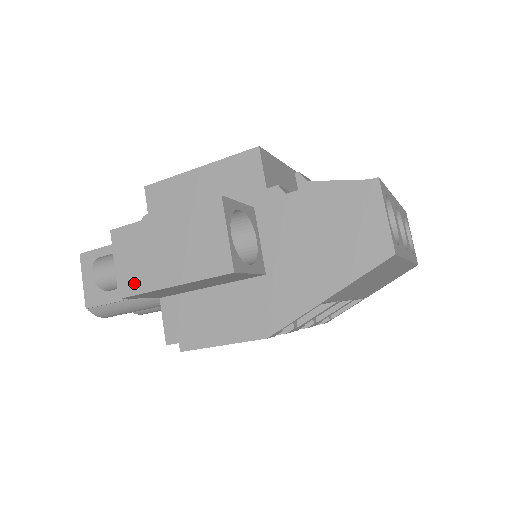
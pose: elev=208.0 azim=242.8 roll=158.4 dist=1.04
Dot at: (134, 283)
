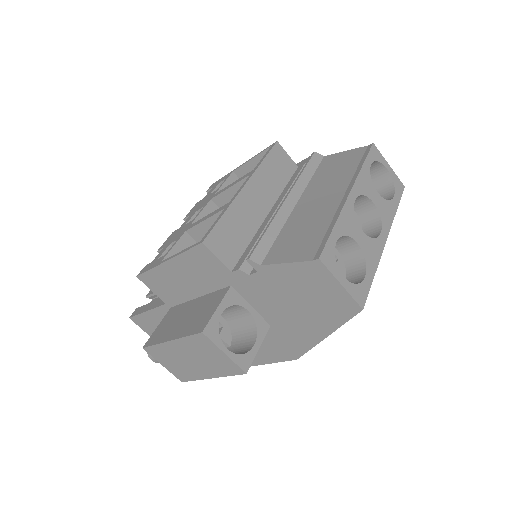
Dot at: (184, 375)
